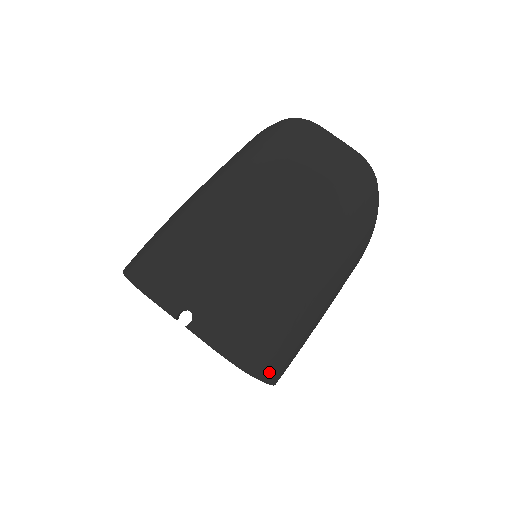
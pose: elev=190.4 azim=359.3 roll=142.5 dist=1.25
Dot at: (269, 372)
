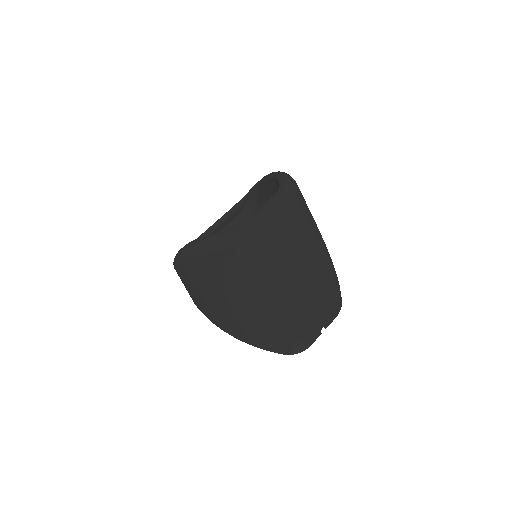
Dot at: occluded
